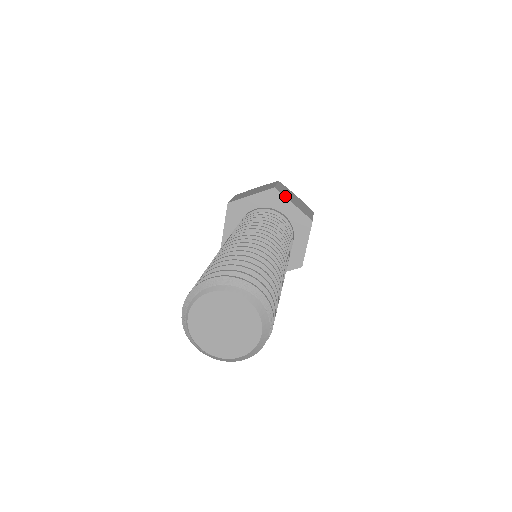
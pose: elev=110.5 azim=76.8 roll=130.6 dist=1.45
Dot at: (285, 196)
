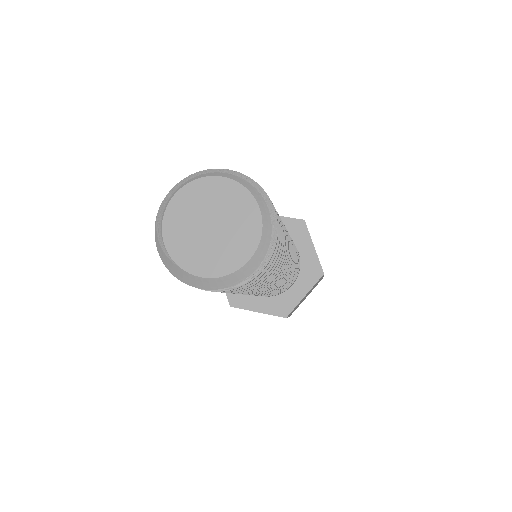
Dot at: occluded
